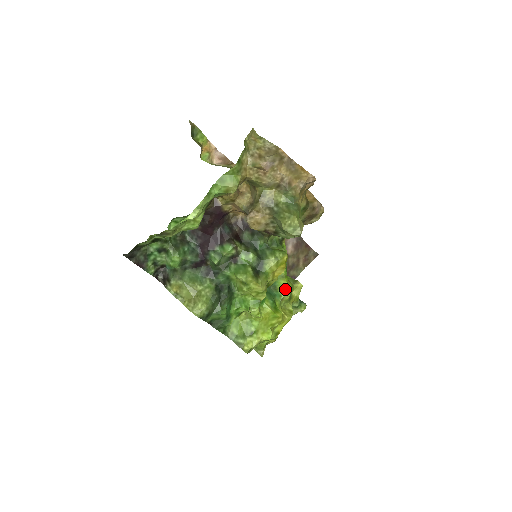
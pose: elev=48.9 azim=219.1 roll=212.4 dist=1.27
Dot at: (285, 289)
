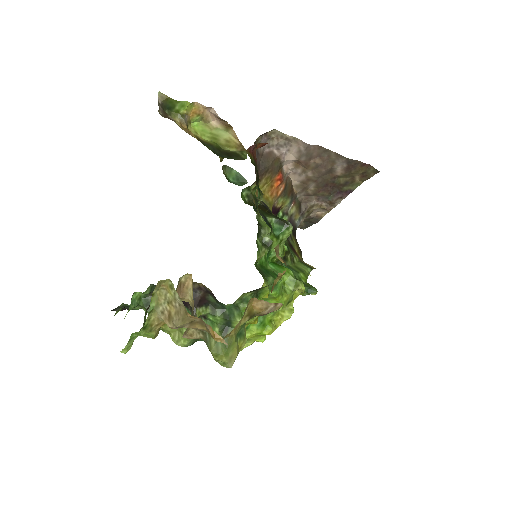
Dot at: occluded
